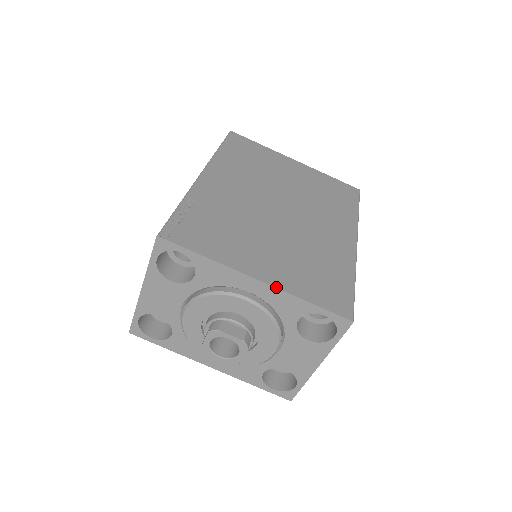
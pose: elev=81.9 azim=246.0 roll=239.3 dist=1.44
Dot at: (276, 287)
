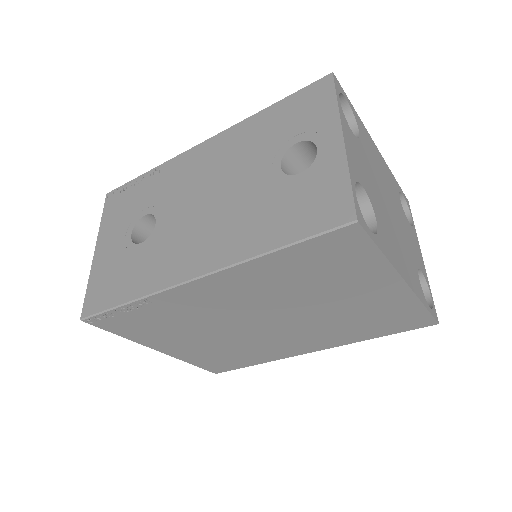
Dot at: (171, 356)
